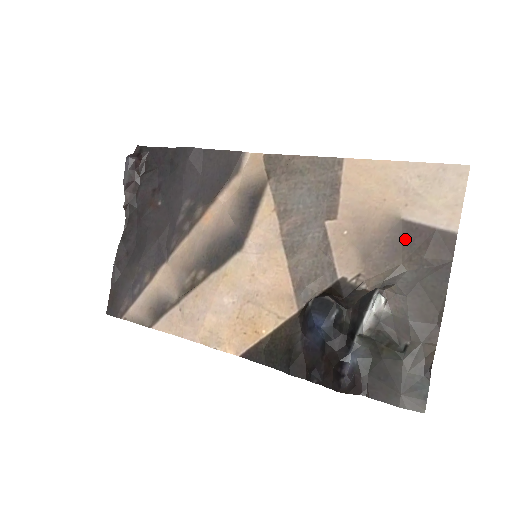
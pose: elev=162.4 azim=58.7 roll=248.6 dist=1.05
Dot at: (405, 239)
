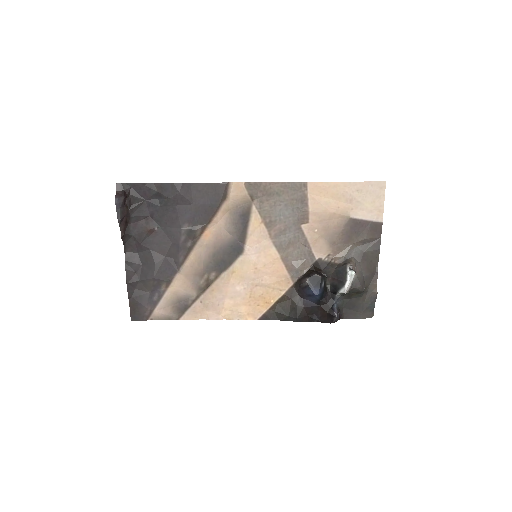
Dot at: (354, 229)
